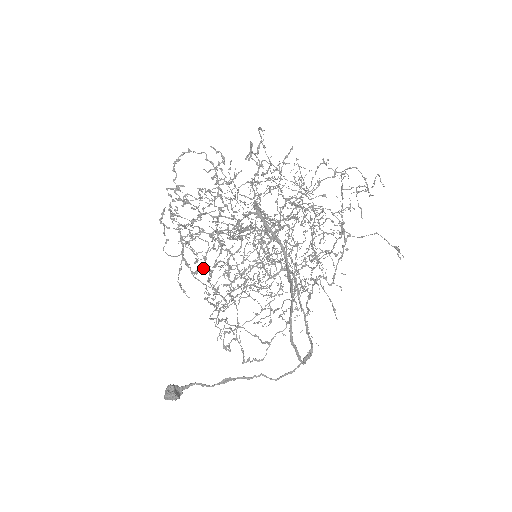
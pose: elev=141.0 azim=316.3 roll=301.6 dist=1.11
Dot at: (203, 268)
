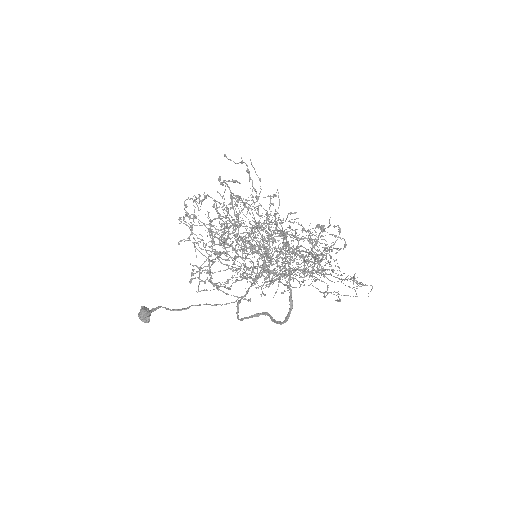
Dot at: occluded
